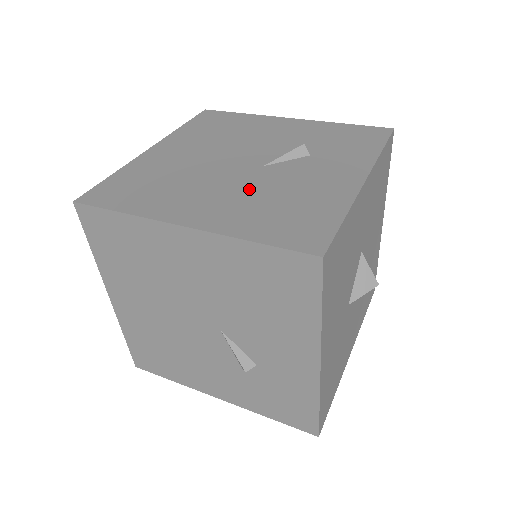
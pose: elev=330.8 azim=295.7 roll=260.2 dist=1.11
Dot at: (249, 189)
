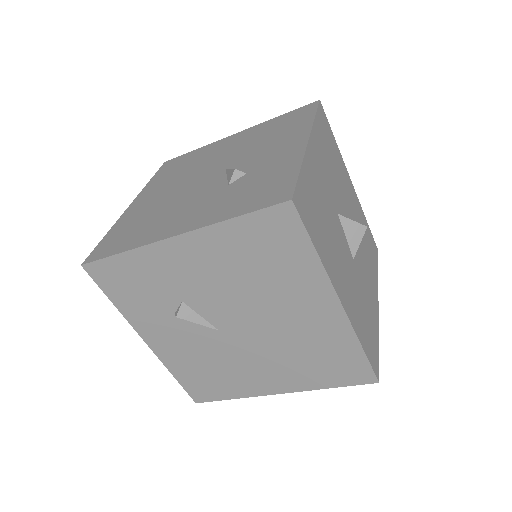
Dot at: occluded
